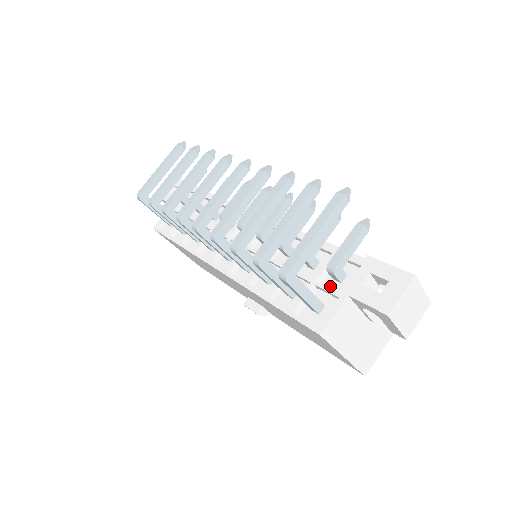
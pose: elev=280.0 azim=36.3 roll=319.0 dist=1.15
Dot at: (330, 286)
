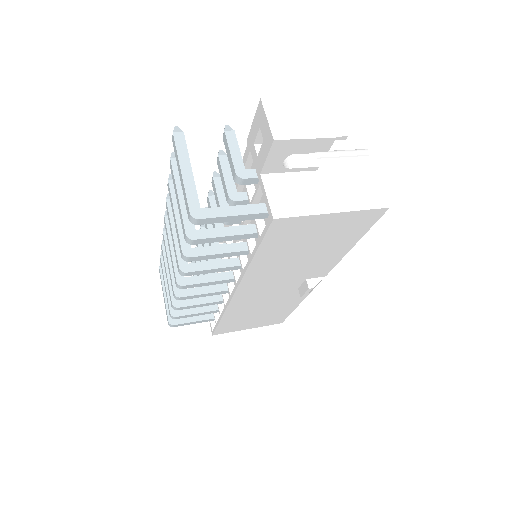
Dot at: occluded
